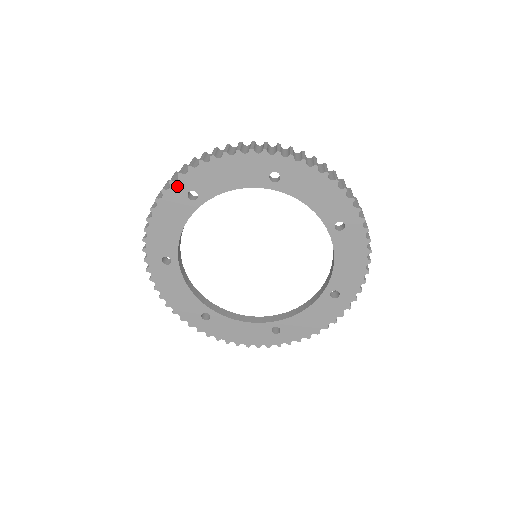
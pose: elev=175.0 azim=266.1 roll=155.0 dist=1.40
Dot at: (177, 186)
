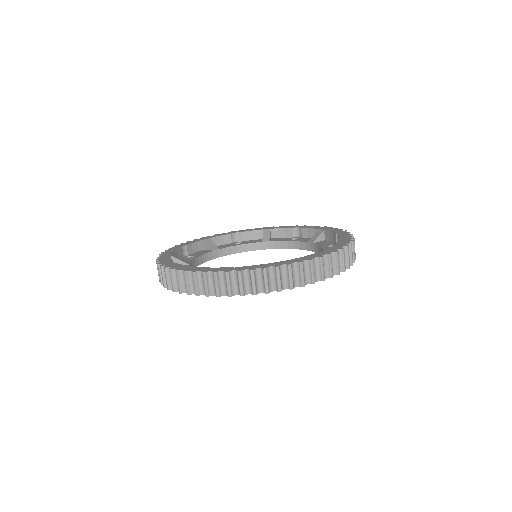
Dot at: (233, 294)
